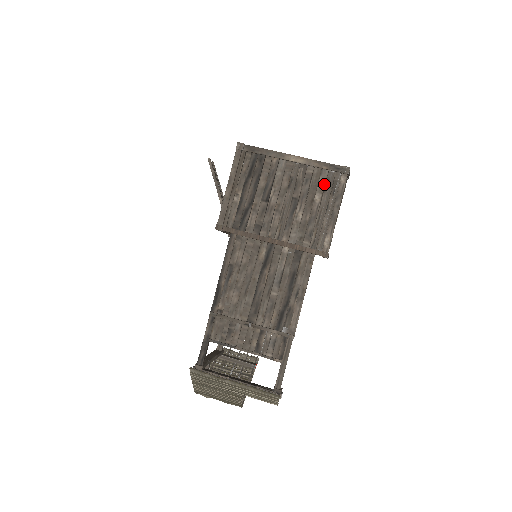
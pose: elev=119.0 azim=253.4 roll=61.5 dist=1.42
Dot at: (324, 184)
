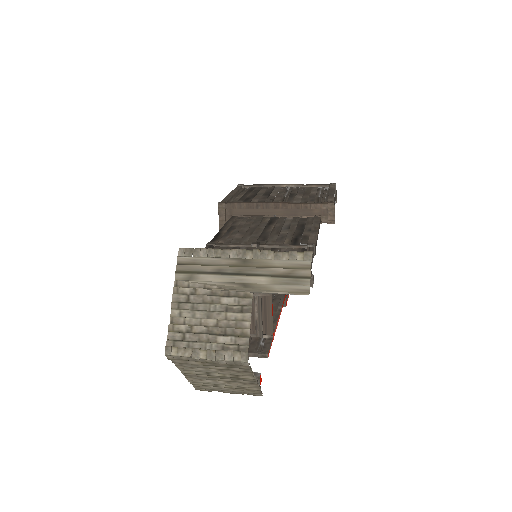
Dot at: (317, 189)
